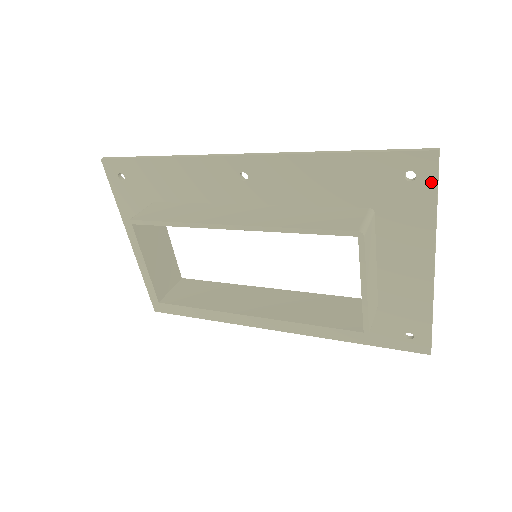
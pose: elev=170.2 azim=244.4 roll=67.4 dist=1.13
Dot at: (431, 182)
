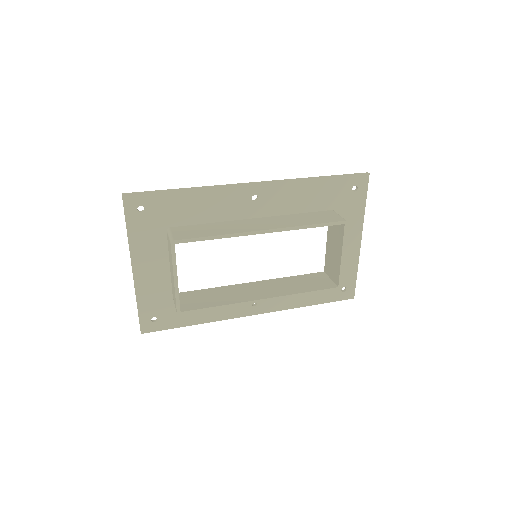
Dot at: (364, 191)
